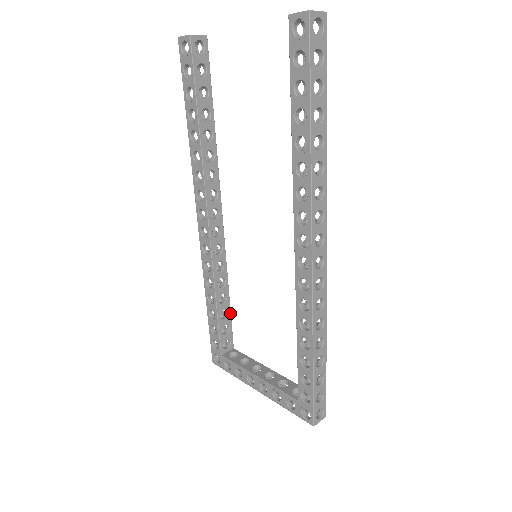
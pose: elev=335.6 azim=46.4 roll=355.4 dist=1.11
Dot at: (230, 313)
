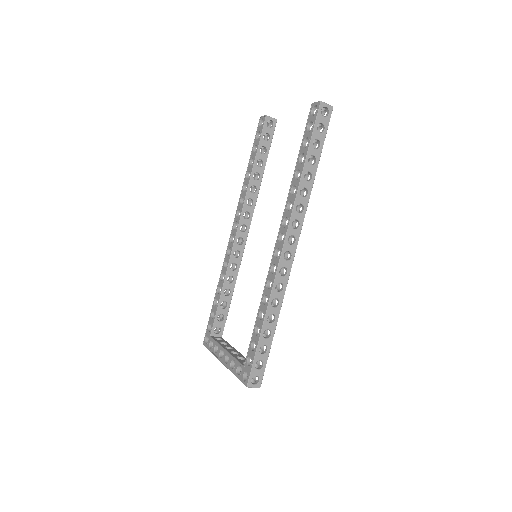
Dot at: (229, 307)
